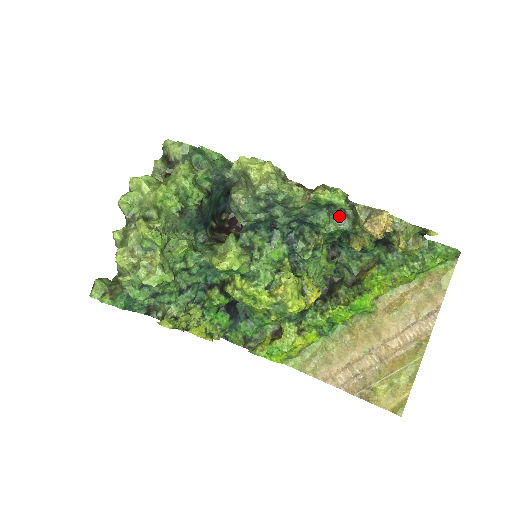
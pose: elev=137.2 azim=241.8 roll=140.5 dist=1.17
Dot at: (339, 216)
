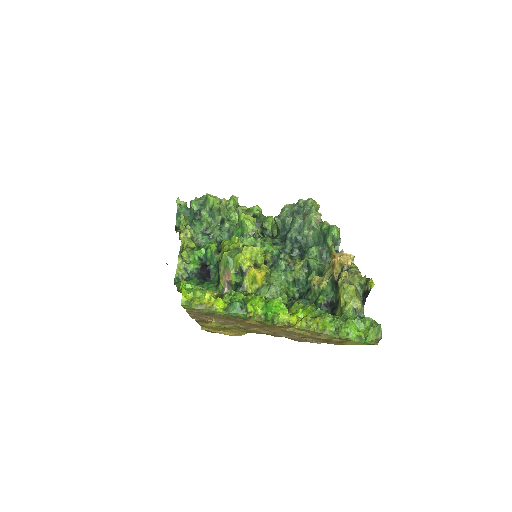
Dot at: (324, 265)
